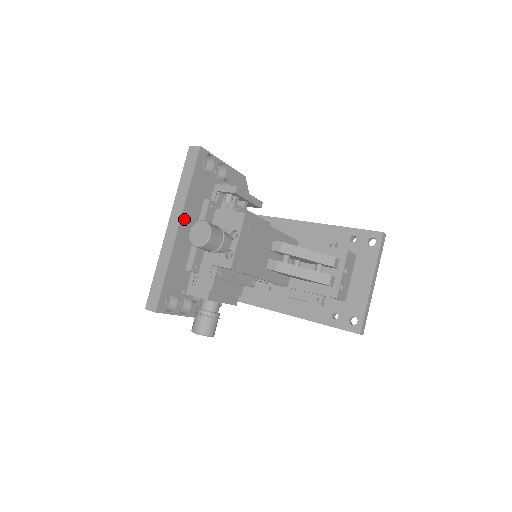
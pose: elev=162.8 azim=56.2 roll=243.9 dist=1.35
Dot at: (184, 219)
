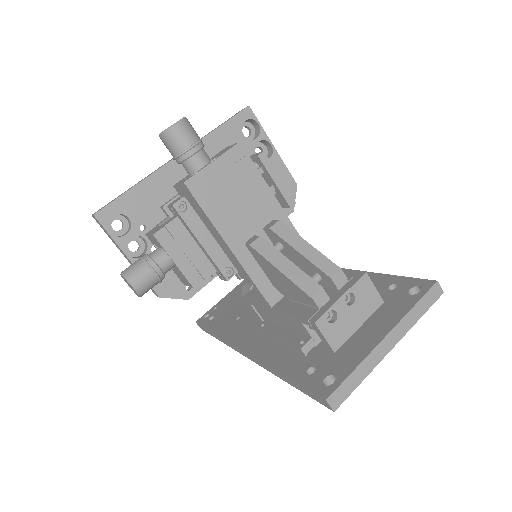
Dot at: occluded
